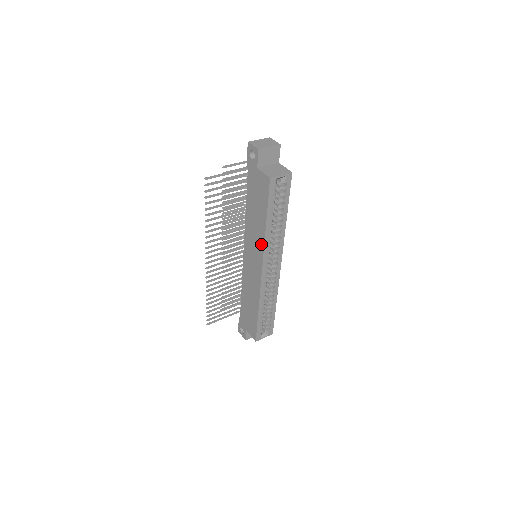
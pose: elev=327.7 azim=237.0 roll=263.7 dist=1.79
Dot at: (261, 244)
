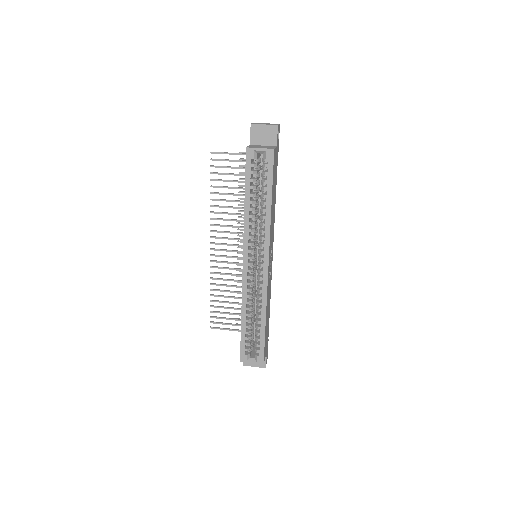
Dot at: (244, 230)
